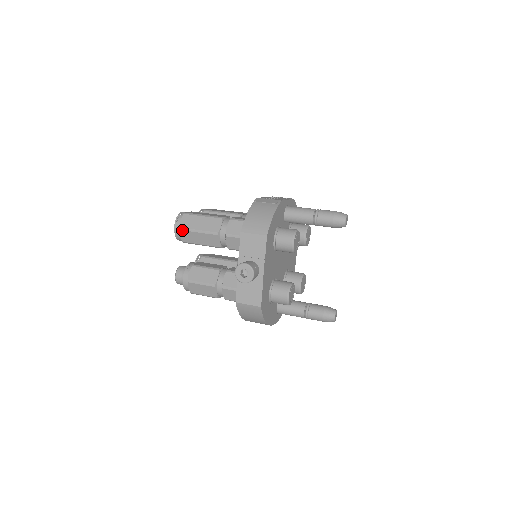
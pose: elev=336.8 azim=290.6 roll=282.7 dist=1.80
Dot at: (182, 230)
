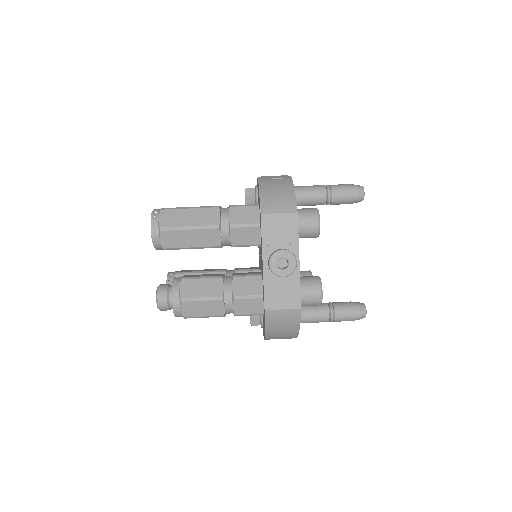
Dot at: (164, 230)
